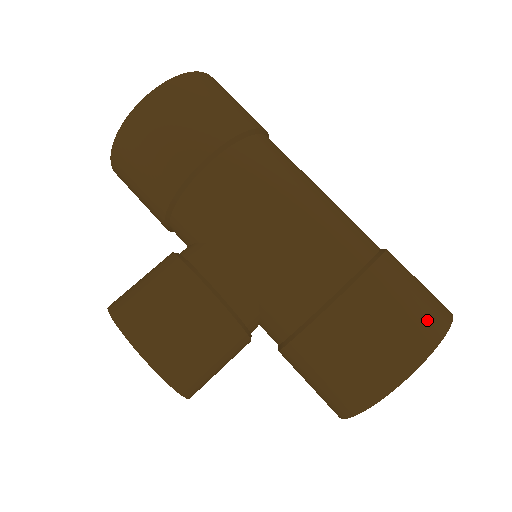
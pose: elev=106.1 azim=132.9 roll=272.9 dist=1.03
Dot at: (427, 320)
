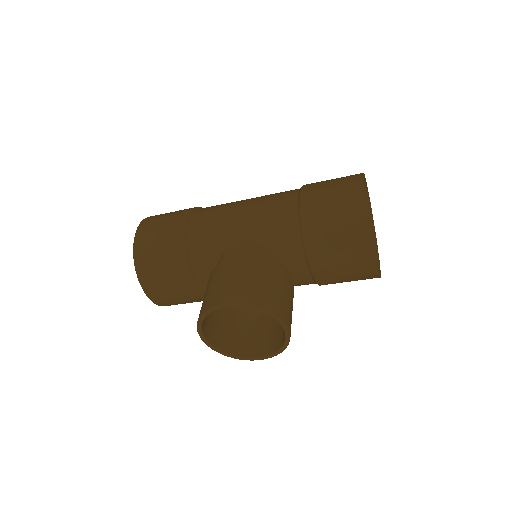
Dot at: (349, 176)
